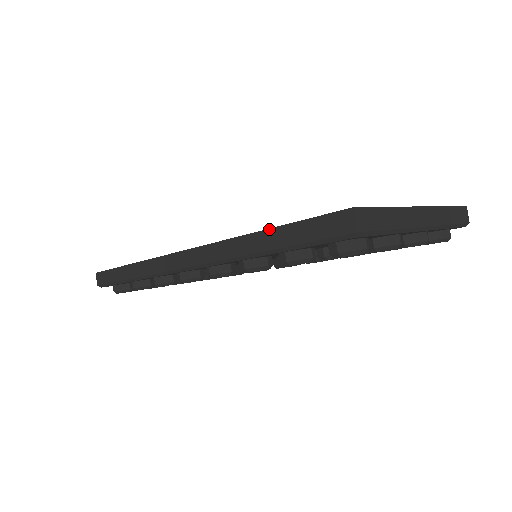
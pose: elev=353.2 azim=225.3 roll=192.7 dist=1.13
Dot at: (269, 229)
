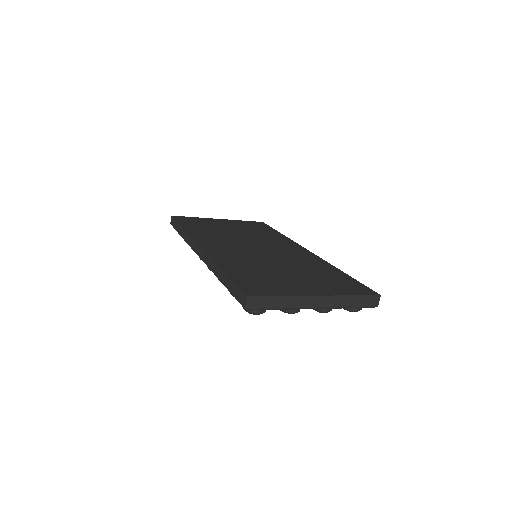
Dot at: (225, 273)
